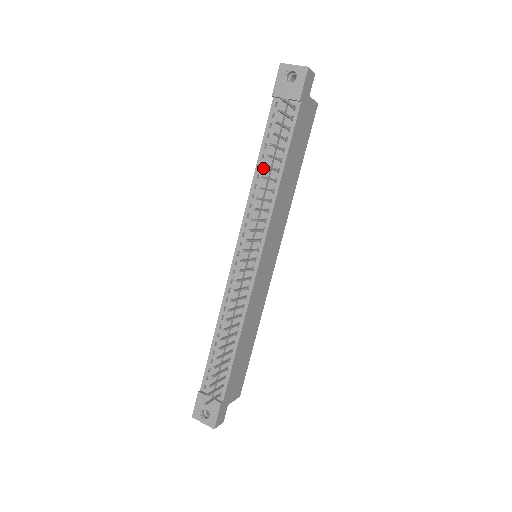
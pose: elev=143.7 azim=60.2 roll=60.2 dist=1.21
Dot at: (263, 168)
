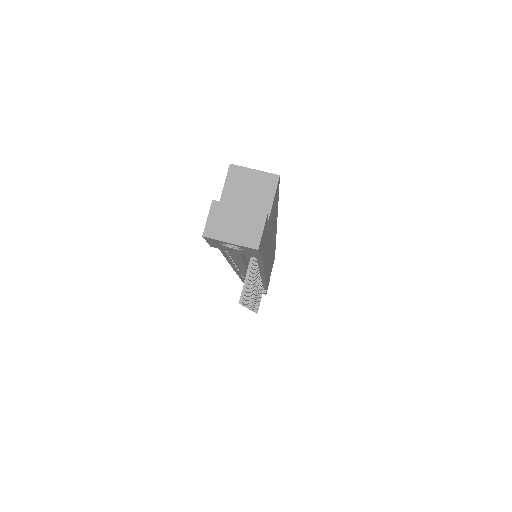
Dot at: (235, 260)
